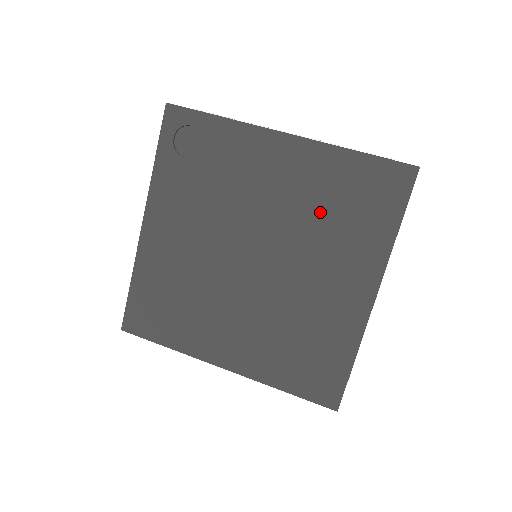
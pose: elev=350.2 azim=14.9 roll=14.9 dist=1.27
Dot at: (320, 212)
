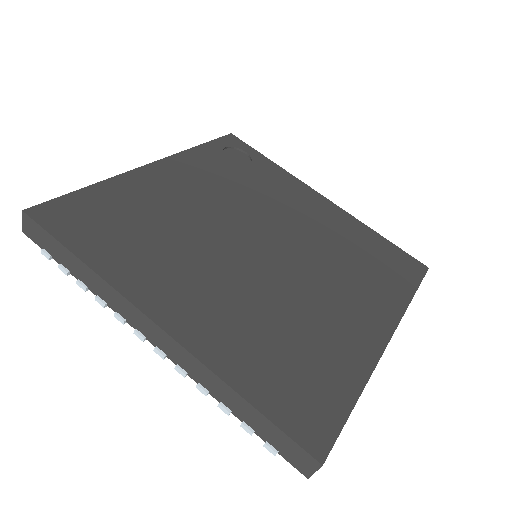
Dot at: (343, 250)
